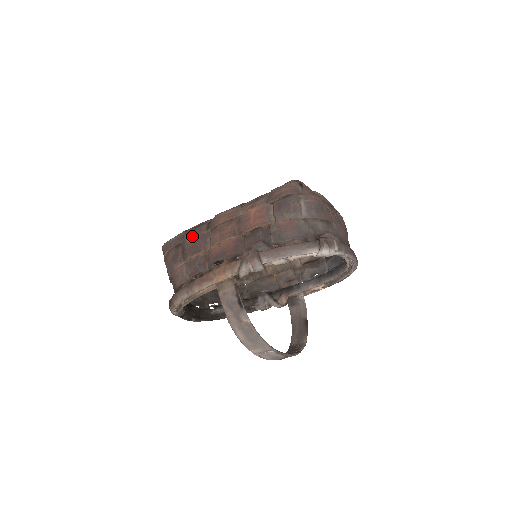
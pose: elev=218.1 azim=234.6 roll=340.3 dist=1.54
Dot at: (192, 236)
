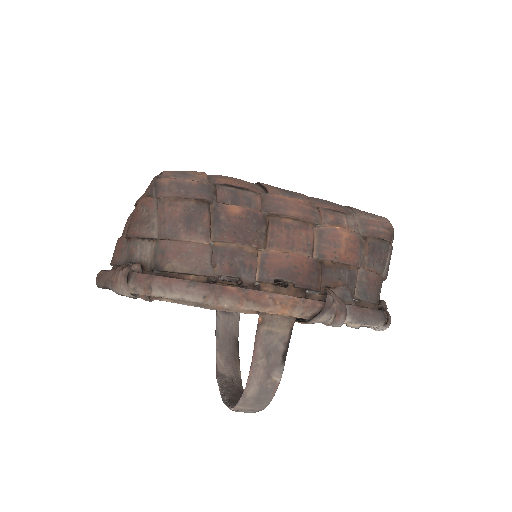
Dot at: (239, 207)
